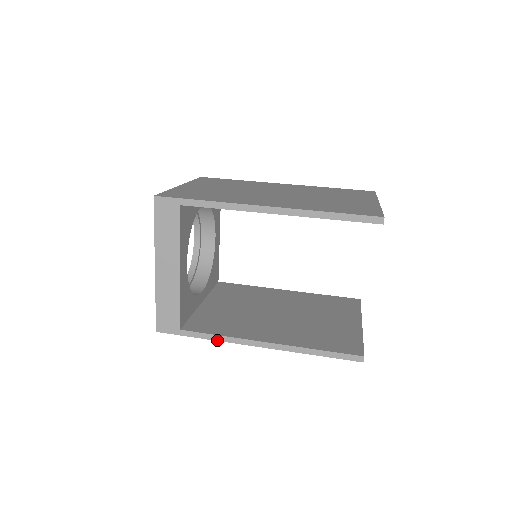
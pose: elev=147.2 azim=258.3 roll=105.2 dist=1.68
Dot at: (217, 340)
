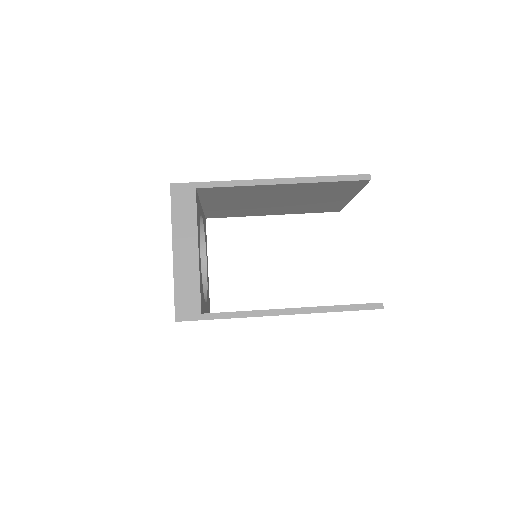
Dot at: (241, 317)
